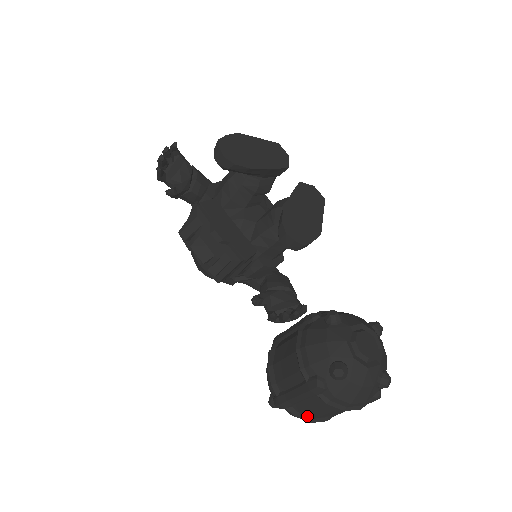
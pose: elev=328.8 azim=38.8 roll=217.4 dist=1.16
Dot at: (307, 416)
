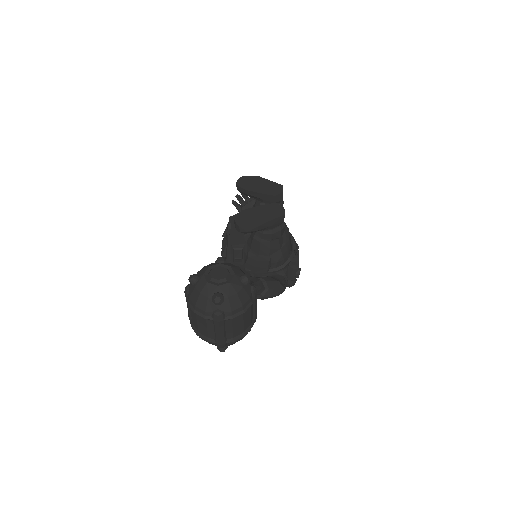
Dot at: (196, 328)
